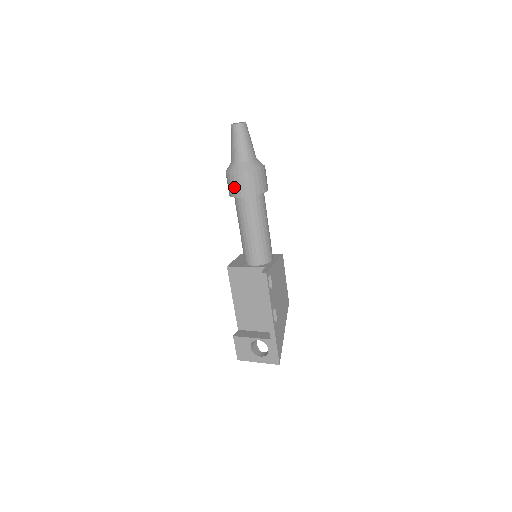
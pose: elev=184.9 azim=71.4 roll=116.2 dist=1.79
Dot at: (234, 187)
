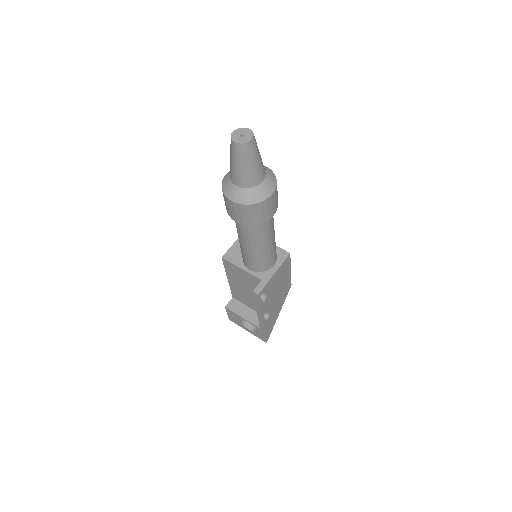
Dot at: (229, 209)
